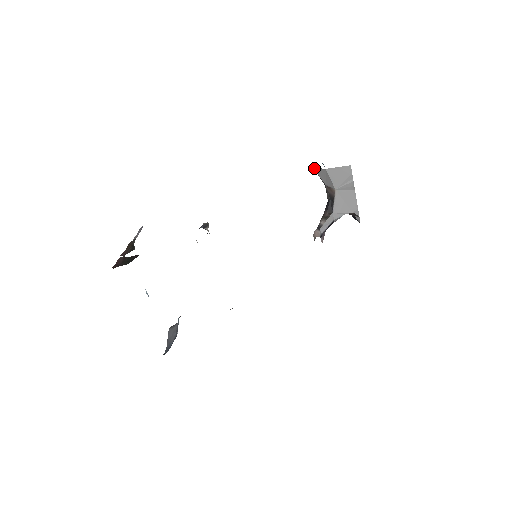
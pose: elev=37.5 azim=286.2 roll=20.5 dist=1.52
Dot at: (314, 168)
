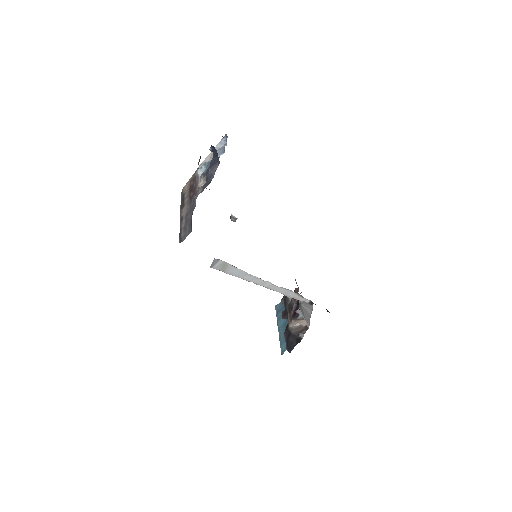
Dot at: occluded
